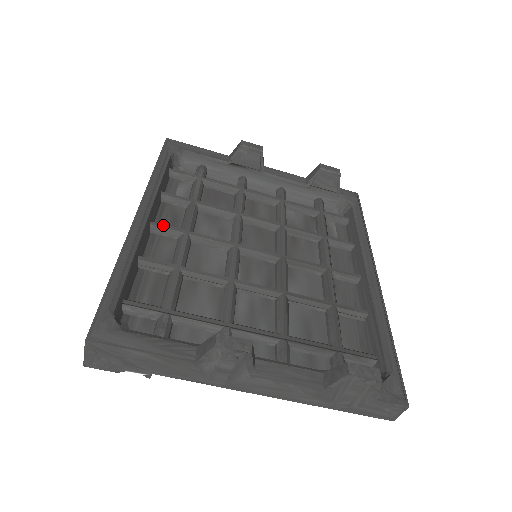
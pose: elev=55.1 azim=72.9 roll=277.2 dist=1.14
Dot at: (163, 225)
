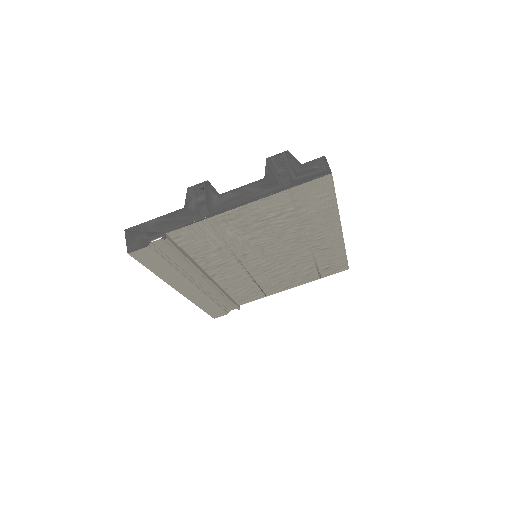
Dot at: occluded
